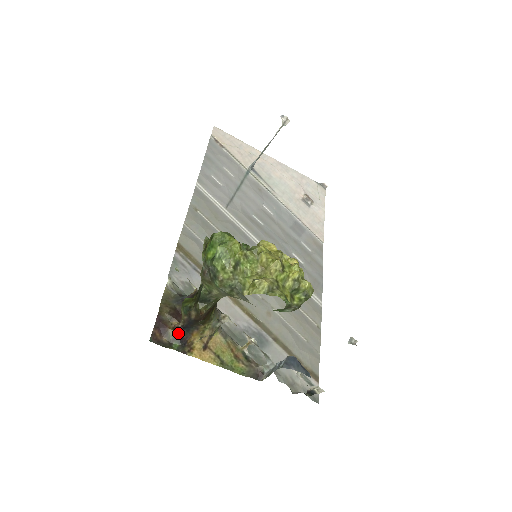
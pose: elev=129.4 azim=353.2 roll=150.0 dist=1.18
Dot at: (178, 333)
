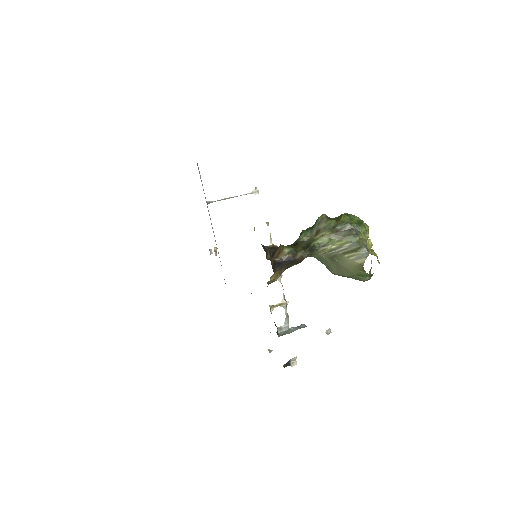
Dot at: (274, 264)
